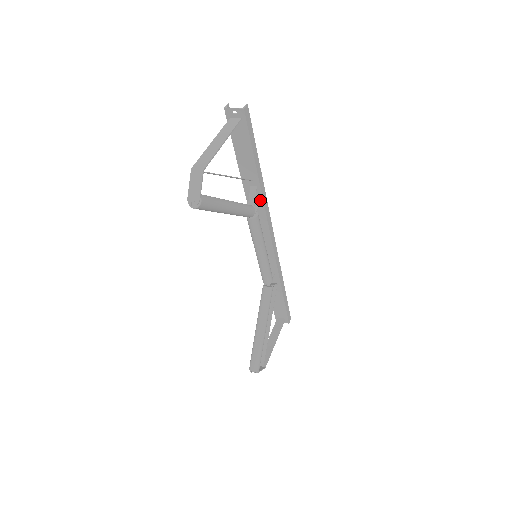
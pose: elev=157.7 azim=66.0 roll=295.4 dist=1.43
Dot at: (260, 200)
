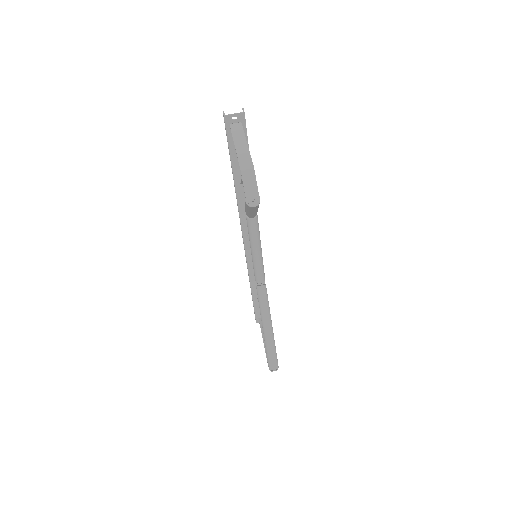
Dot at: occluded
